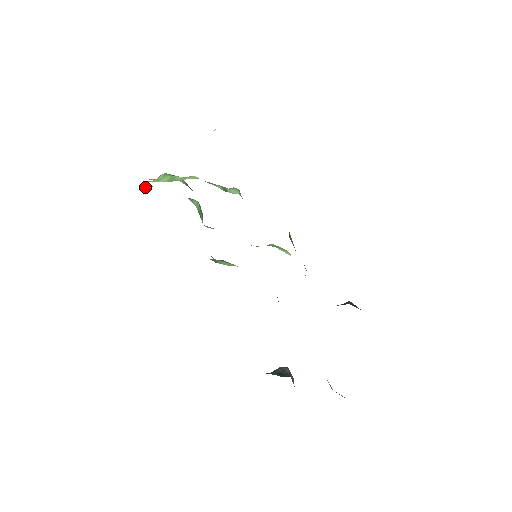
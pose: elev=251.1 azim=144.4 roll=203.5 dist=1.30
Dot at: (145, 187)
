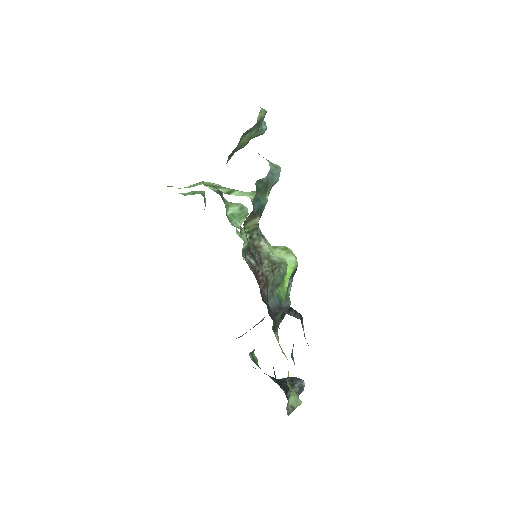
Dot at: (189, 194)
